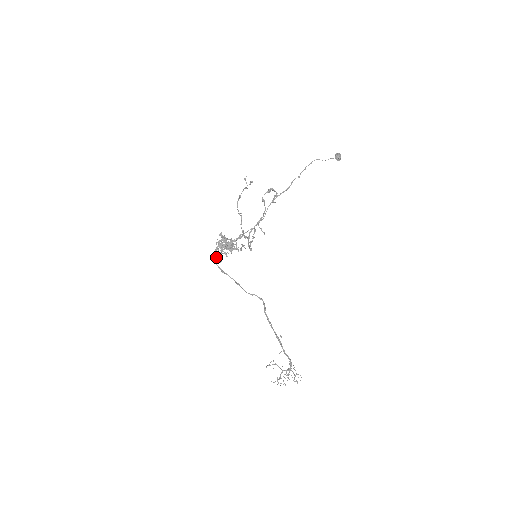
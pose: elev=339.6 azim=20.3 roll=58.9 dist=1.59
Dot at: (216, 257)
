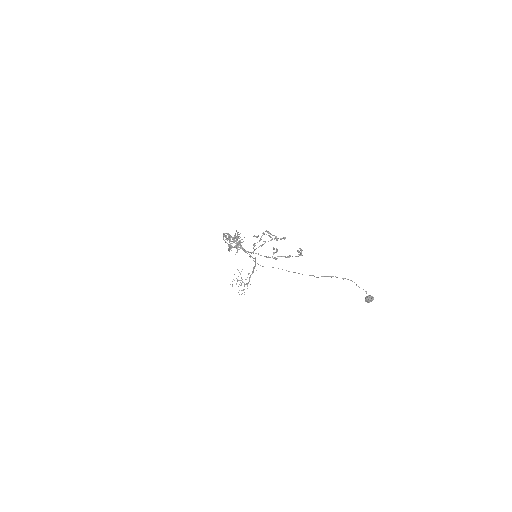
Dot at: (224, 236)
